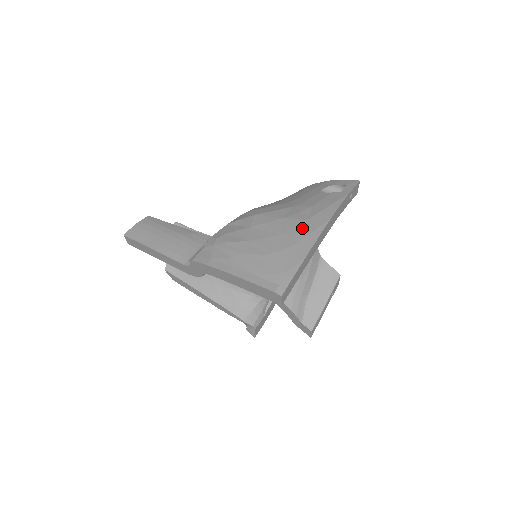
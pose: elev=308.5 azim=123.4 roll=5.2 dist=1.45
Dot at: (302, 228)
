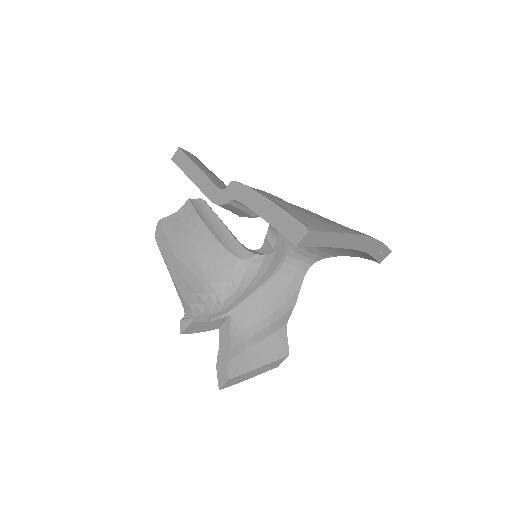
Dot at: (342, 226)
